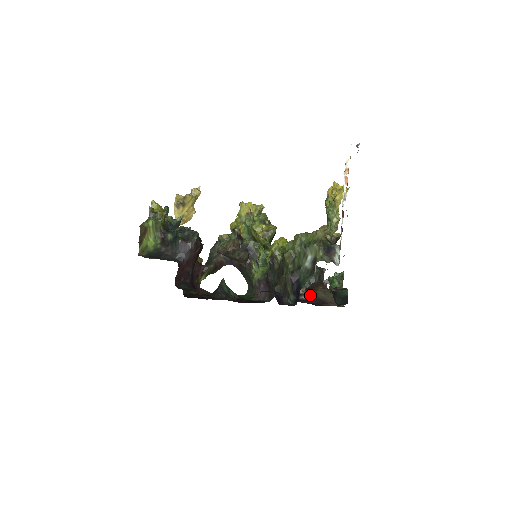
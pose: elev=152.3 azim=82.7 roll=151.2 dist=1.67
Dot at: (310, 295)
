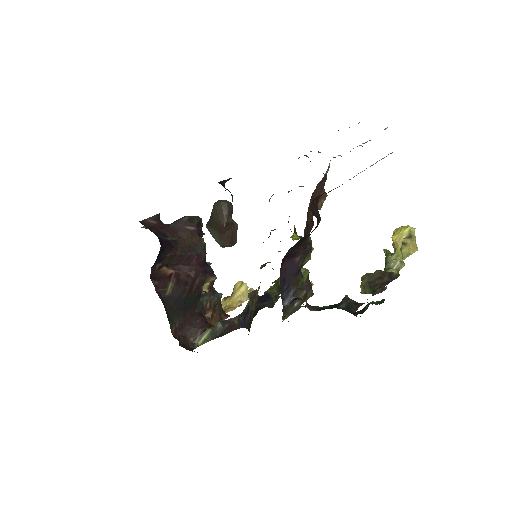
Dot at: occluded
